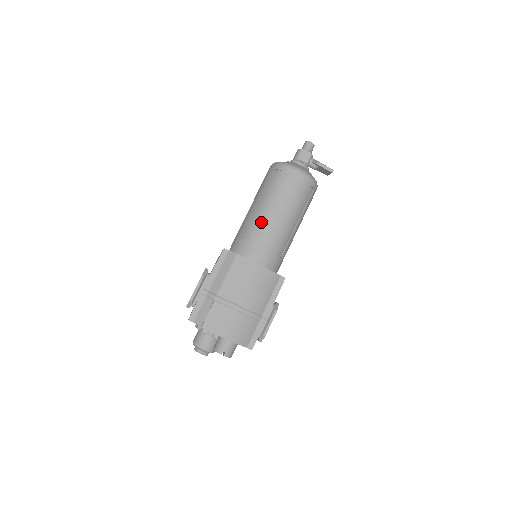
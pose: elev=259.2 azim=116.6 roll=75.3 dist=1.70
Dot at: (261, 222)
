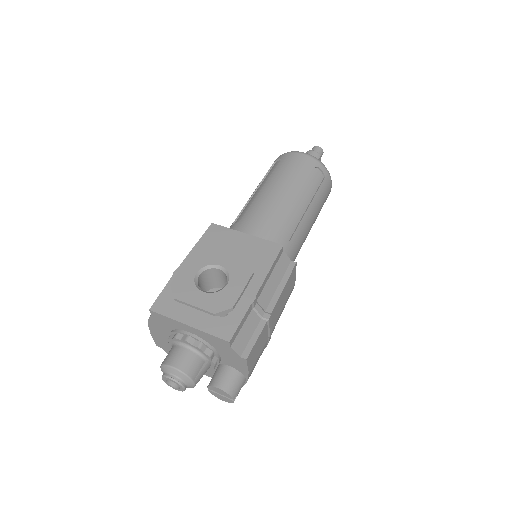
Dot at: (302, 226)
